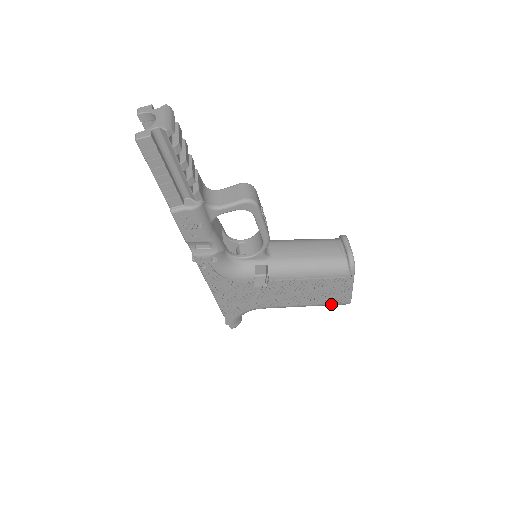
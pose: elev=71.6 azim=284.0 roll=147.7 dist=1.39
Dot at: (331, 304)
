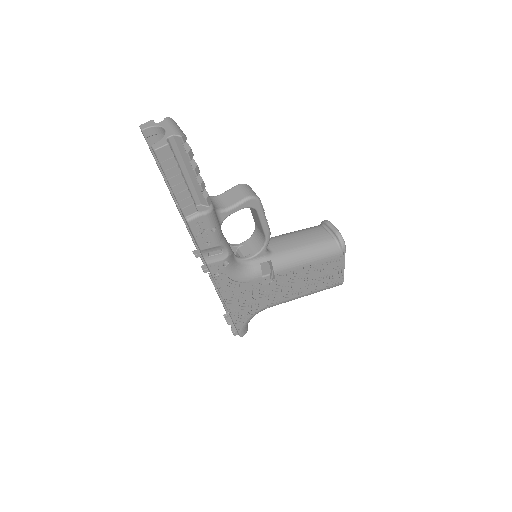
Dot at: (327, 288)
